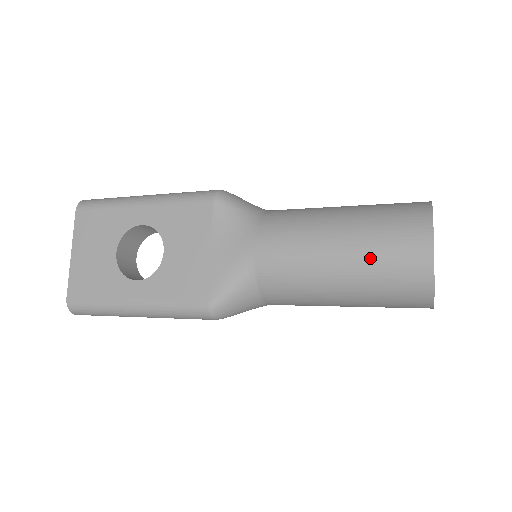
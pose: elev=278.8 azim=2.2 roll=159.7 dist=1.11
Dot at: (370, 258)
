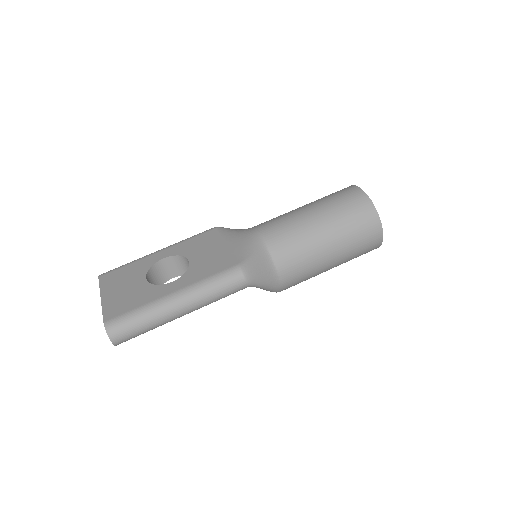
Dot at: (331, 205)
